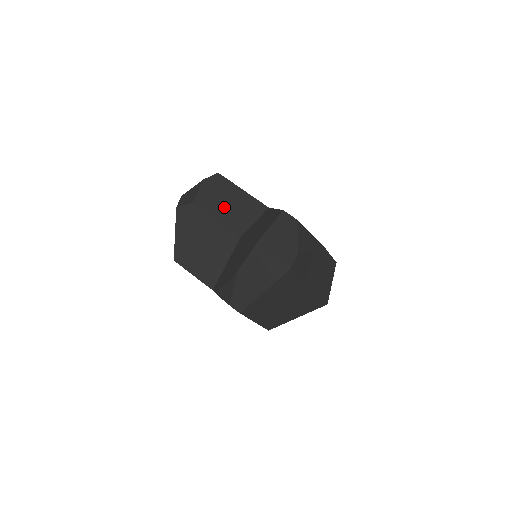
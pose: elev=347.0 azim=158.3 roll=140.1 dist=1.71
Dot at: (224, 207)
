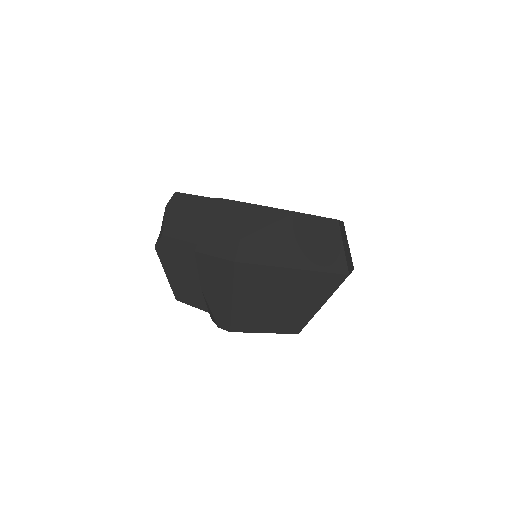
Dot at: (188, 224)
